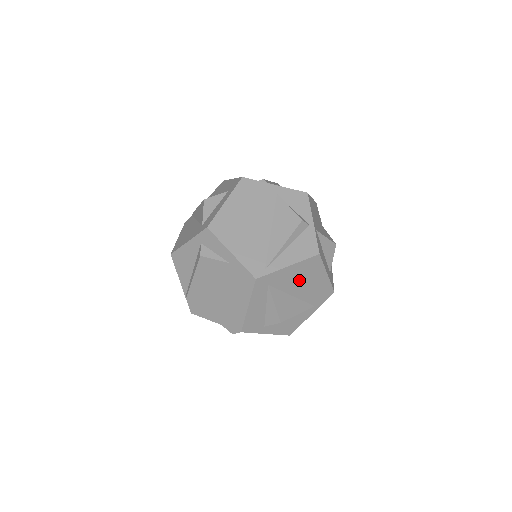
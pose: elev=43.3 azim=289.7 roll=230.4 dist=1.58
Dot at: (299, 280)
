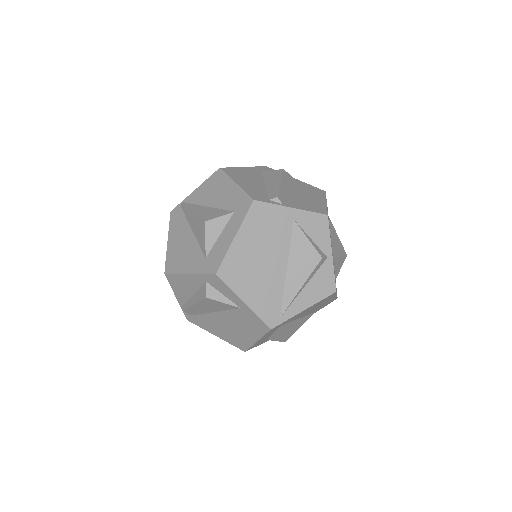
Dot at: (310, 310)
